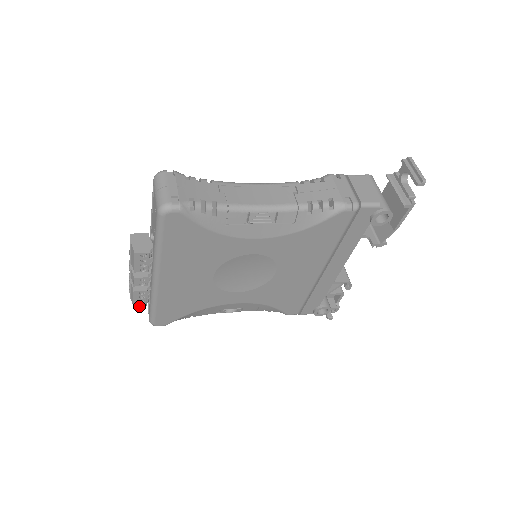
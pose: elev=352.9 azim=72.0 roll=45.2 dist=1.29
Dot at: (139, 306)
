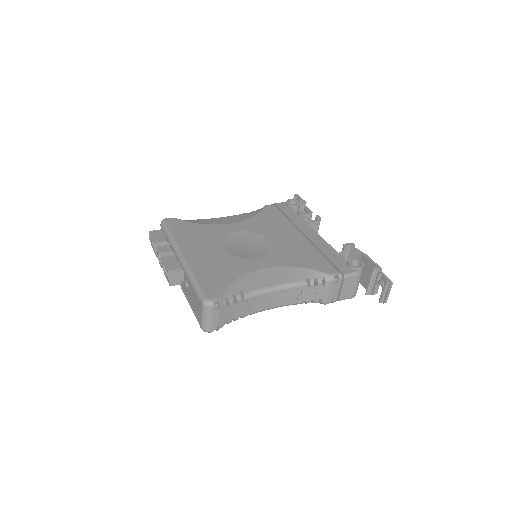
Dot at: occluded
